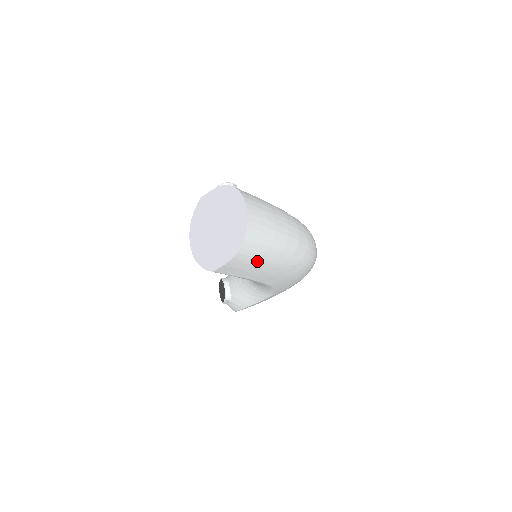
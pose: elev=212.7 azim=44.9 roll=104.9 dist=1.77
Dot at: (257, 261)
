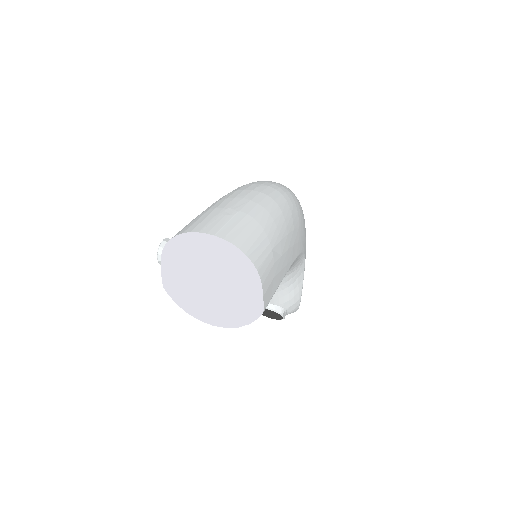
Dot at: (274, 253)
